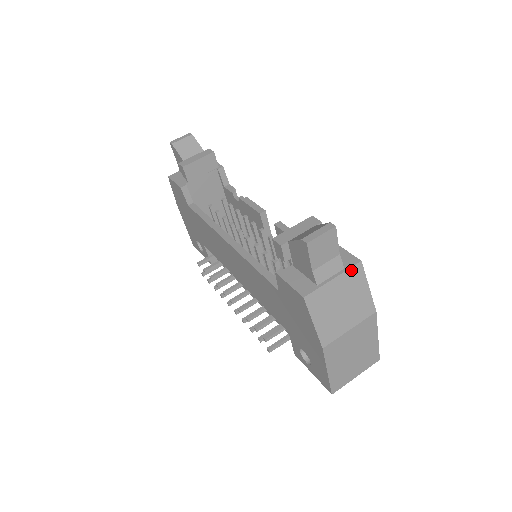
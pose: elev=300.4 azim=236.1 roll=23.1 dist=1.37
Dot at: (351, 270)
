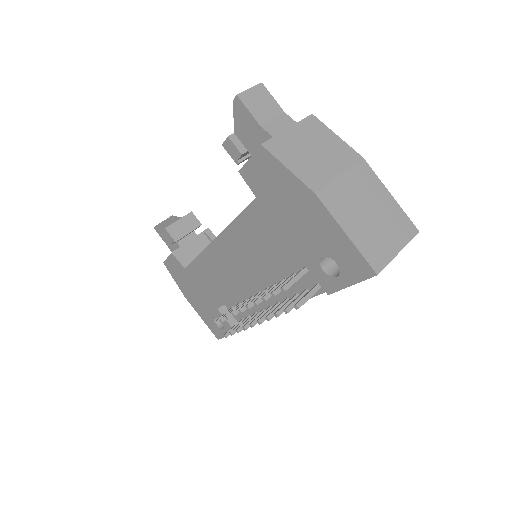
Dot at: (305, 121)
